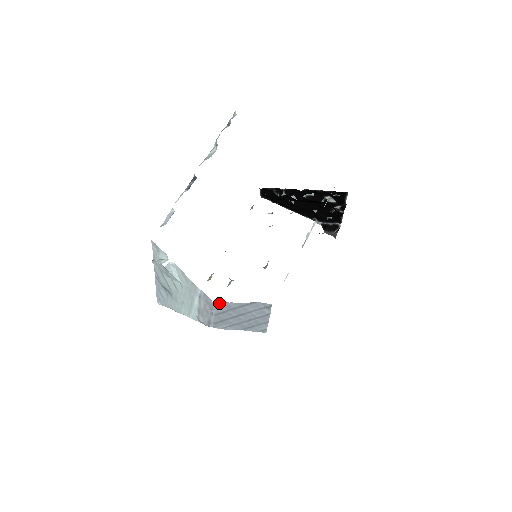
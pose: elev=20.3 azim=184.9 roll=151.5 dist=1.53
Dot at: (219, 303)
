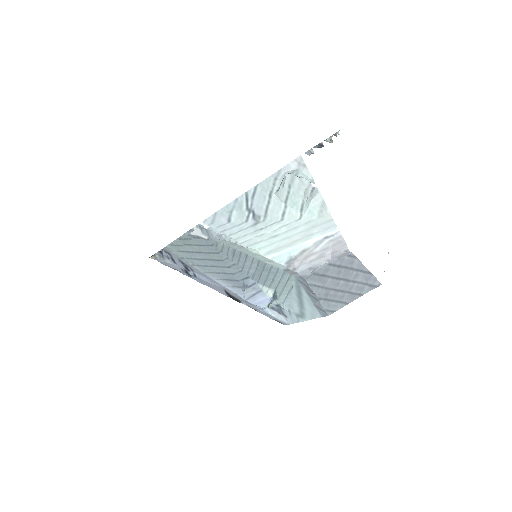
Dot at: (350, 253)
